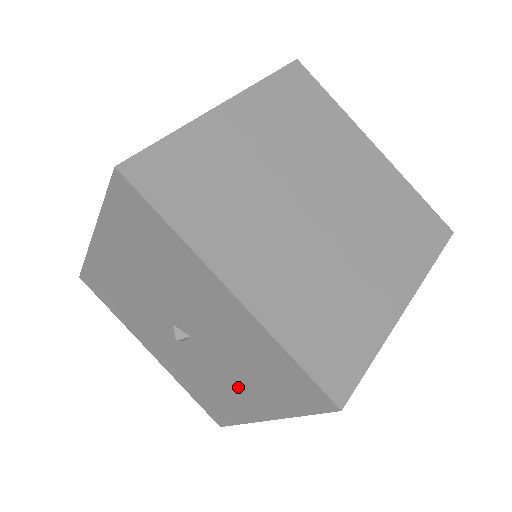
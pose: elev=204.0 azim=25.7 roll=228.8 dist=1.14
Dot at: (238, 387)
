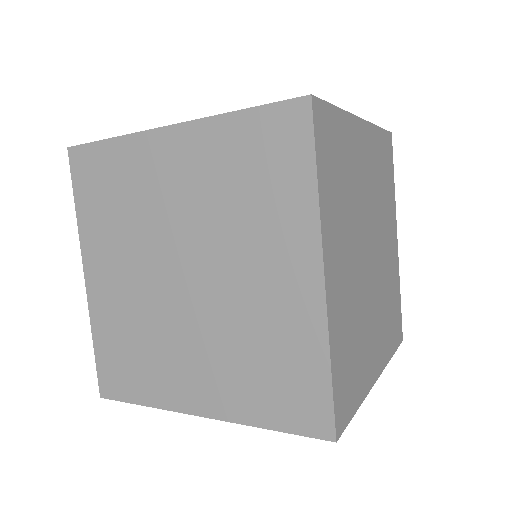
Dot at: occluded
